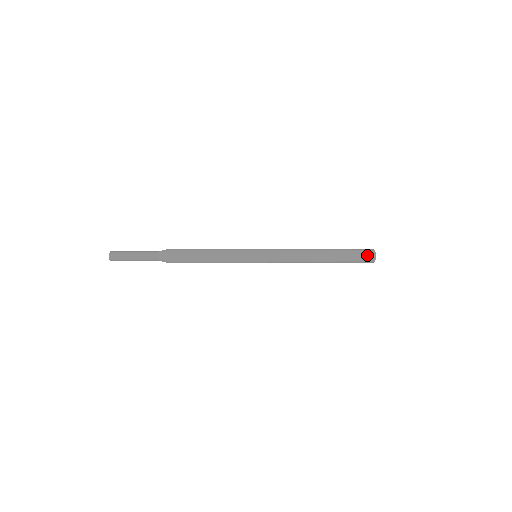
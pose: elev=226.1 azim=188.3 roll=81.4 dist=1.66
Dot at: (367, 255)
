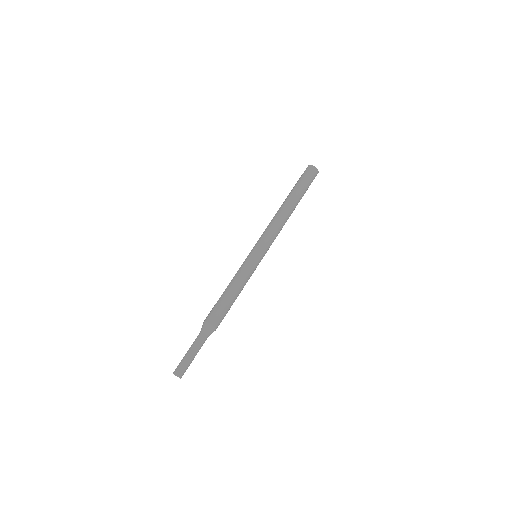
Dot at: (308, 172)
